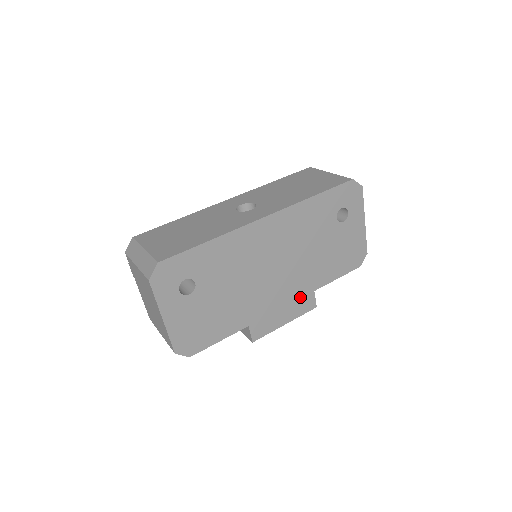
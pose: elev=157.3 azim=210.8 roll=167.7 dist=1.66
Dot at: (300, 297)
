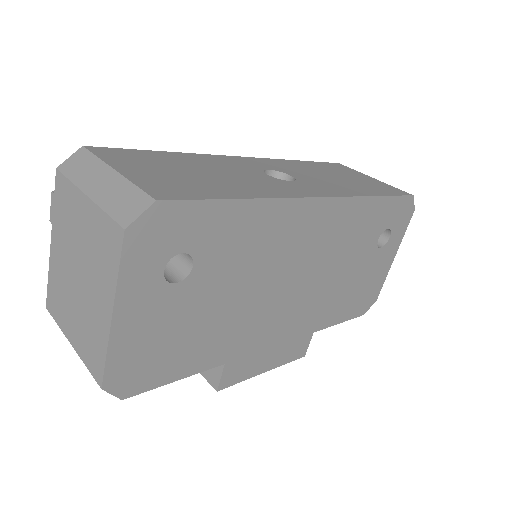
Dot at: (297, 336)
